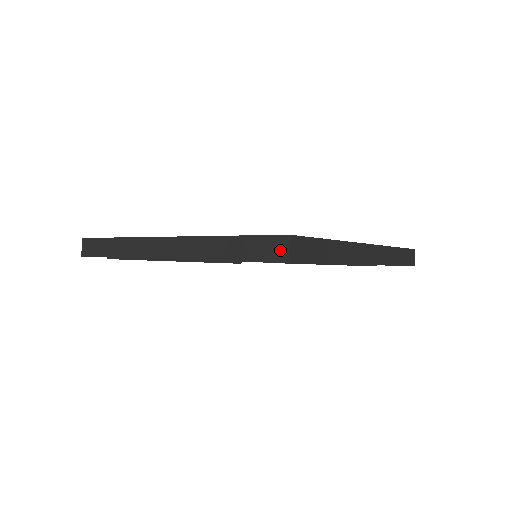
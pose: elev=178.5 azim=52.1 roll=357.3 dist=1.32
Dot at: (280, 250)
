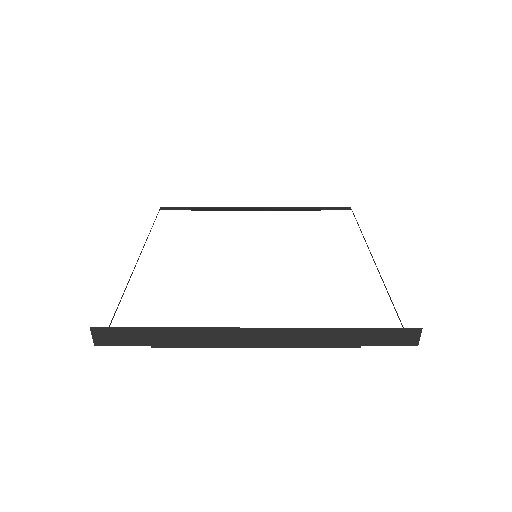
Dot at: (411, 338)
